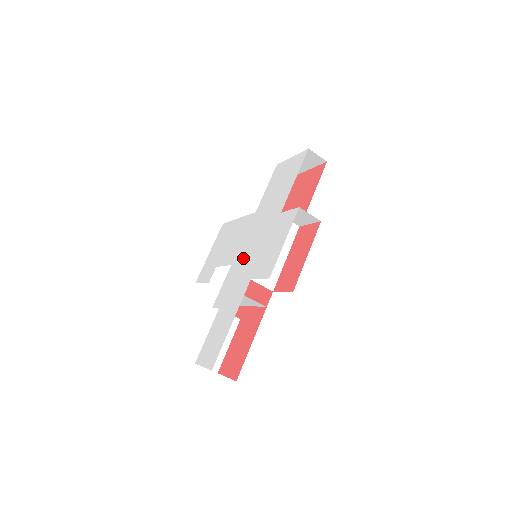
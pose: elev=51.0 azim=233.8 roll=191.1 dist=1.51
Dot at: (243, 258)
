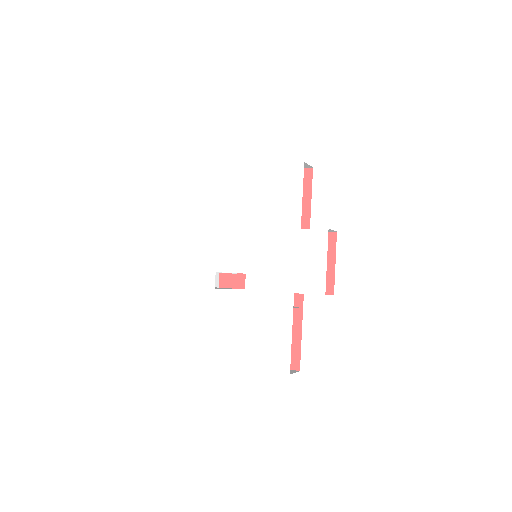
Dot at: (264, 269)
